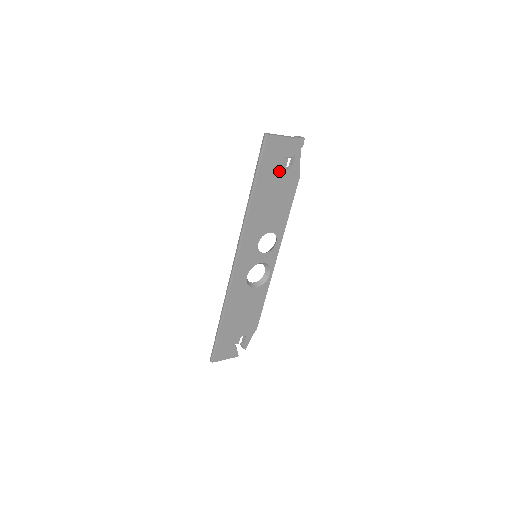
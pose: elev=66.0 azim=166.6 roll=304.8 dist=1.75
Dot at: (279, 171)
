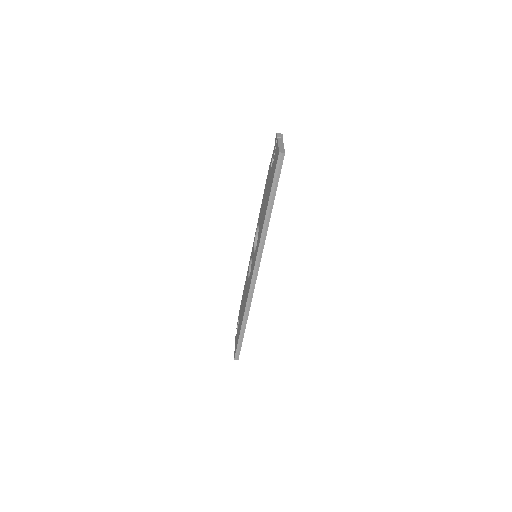
Dot at: occluded
